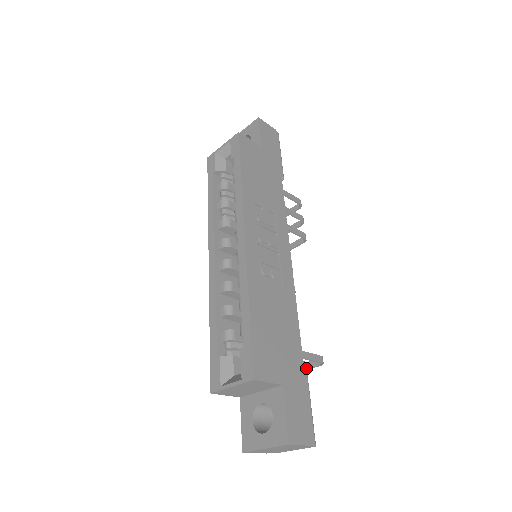
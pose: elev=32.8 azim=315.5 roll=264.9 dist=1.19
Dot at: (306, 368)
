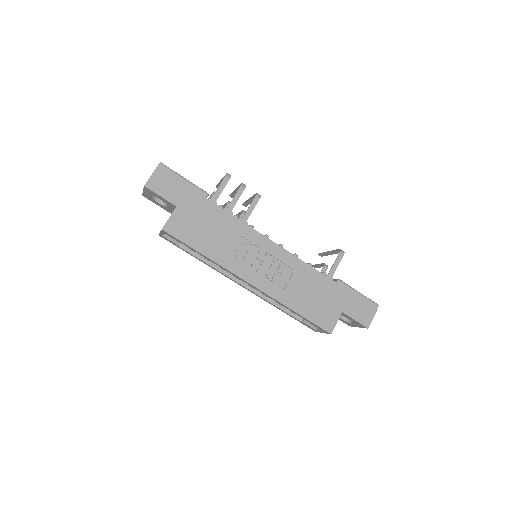
Dot at: (342, 282)
